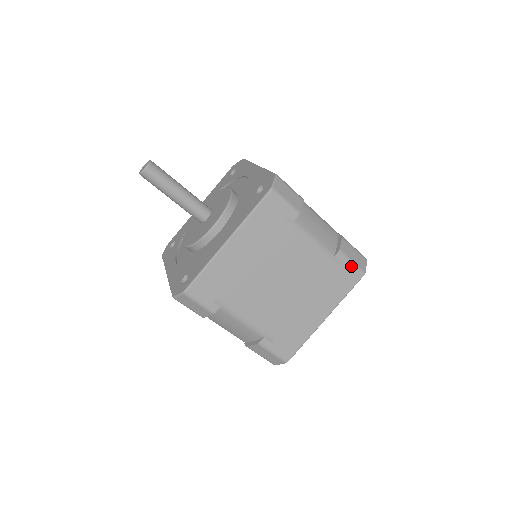
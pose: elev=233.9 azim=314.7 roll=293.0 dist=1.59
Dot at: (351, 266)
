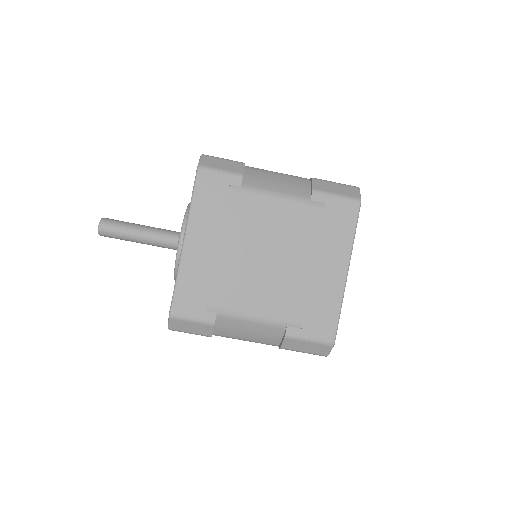
Dot at: (338, 200)
